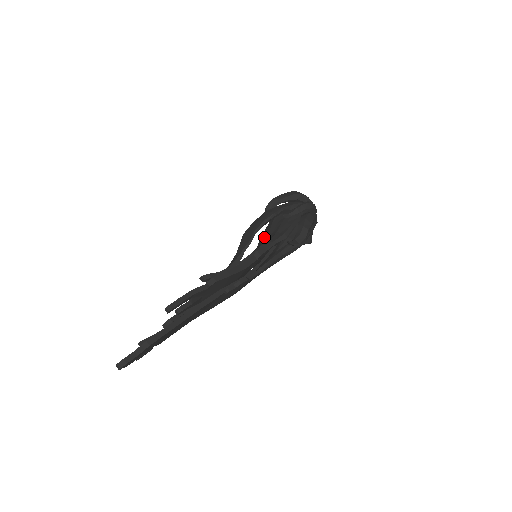
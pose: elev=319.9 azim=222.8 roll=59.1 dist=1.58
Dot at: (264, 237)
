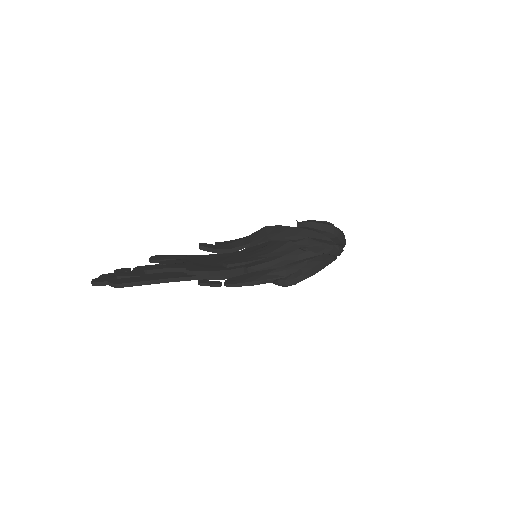
Dot at: (275, 246)
